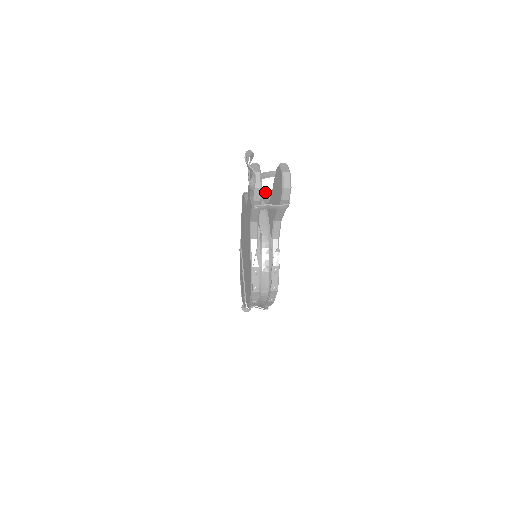
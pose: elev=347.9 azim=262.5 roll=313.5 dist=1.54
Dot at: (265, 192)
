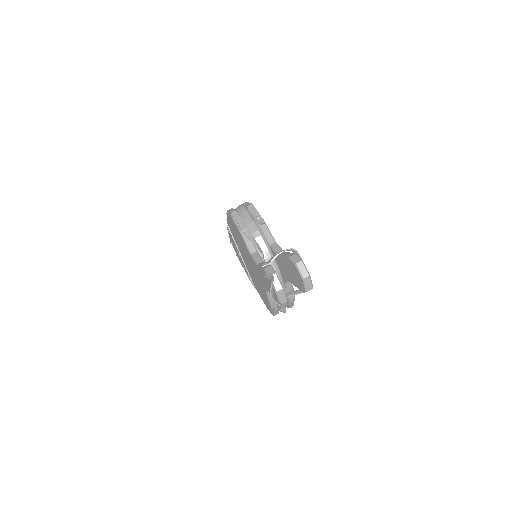
Dot at: (260, 224)
